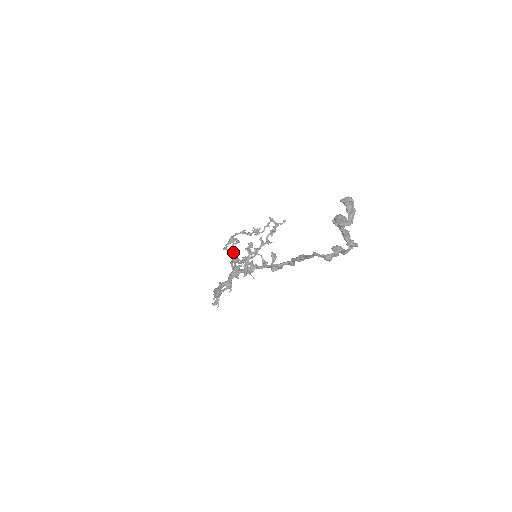
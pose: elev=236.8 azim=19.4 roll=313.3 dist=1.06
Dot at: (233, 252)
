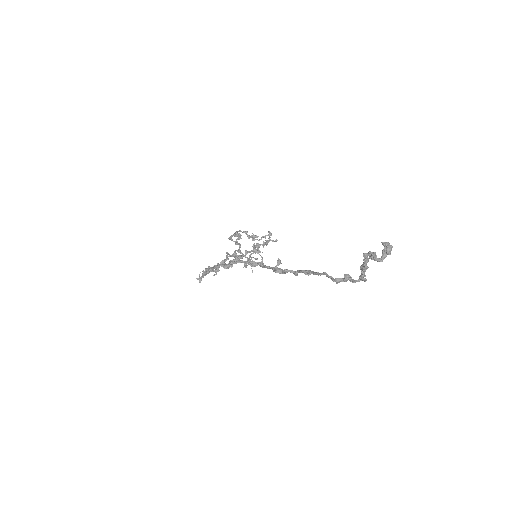
Dot at: (236, 244)
